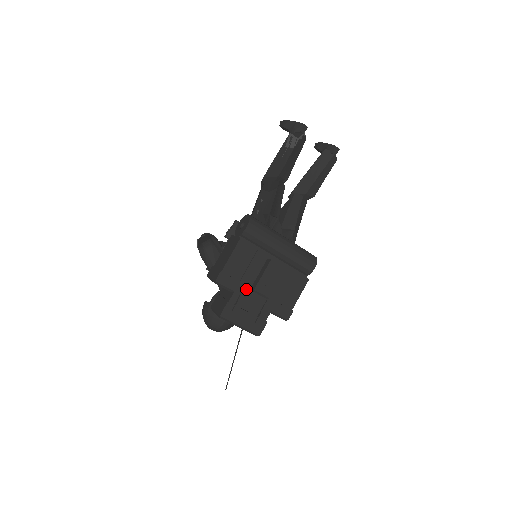
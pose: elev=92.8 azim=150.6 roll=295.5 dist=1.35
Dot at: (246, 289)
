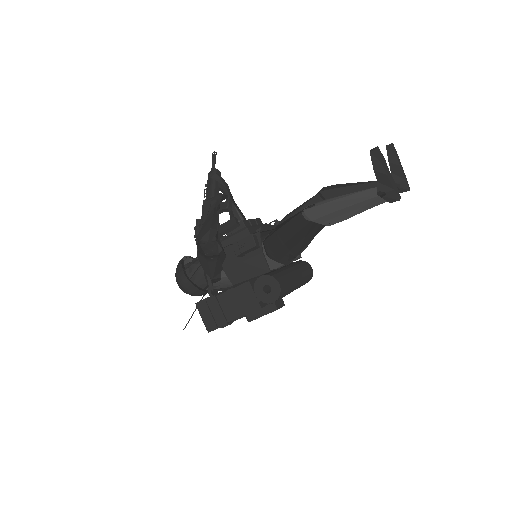
Dot at: occluded
